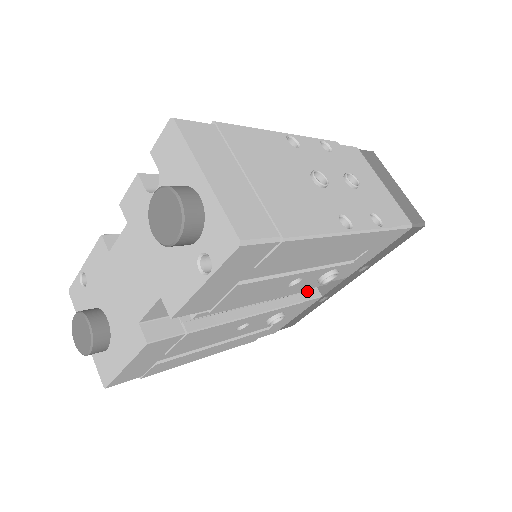
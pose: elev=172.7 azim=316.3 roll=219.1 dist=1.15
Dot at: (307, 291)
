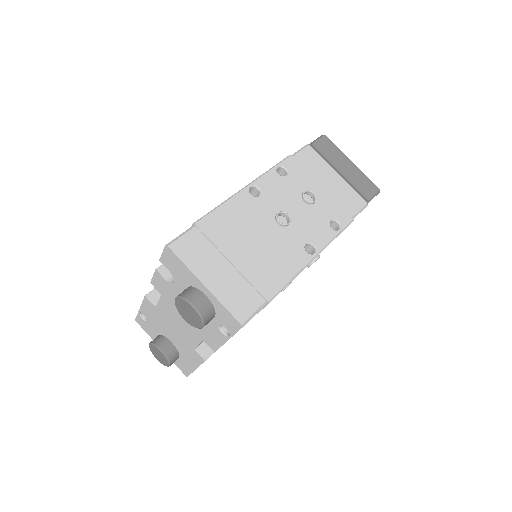
Dot at: occluded
